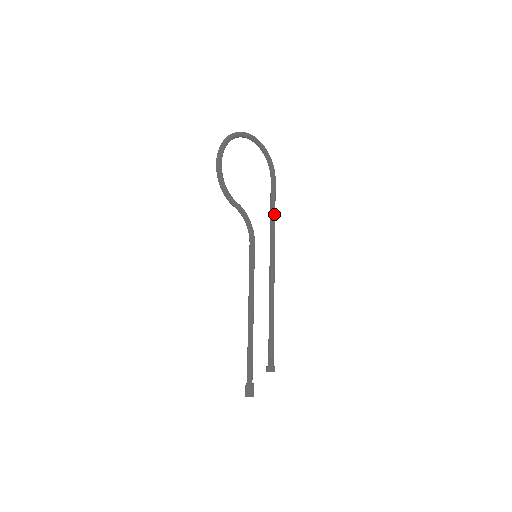
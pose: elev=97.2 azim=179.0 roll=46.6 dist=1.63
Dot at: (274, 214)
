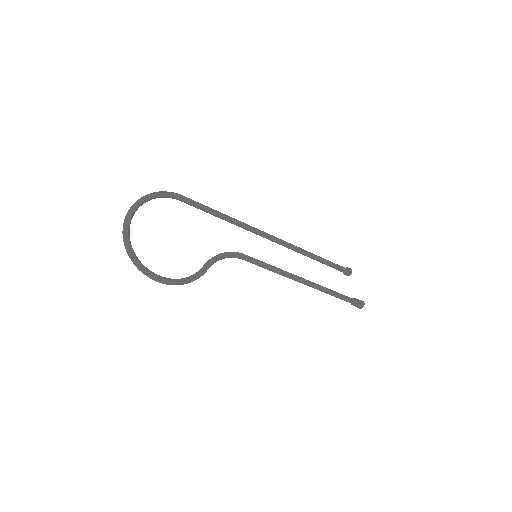
Dot at: (219, 214)
